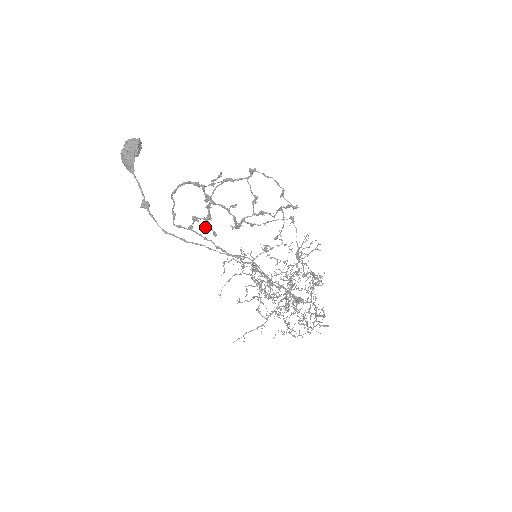
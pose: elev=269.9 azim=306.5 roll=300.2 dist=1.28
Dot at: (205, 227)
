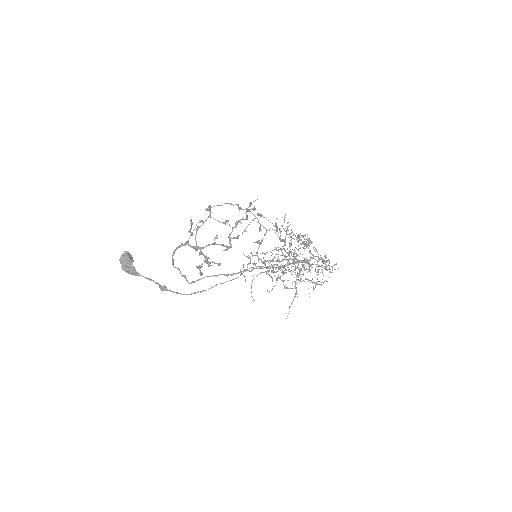
Dot at: (209, 266)
